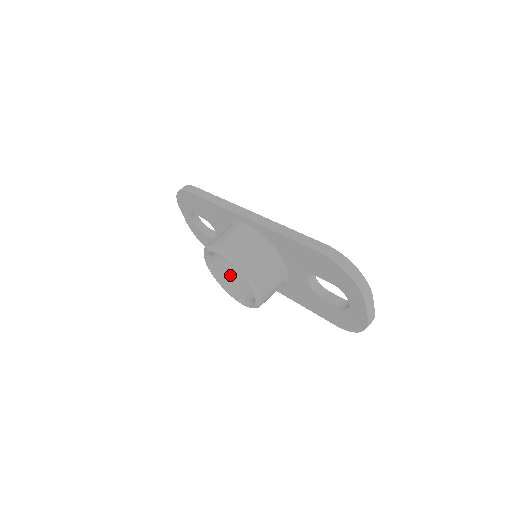
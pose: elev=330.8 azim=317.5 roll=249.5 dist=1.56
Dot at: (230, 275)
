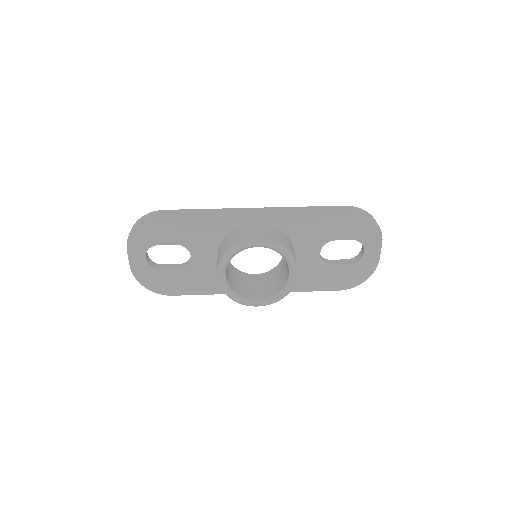
Dot at: (234, 285)
